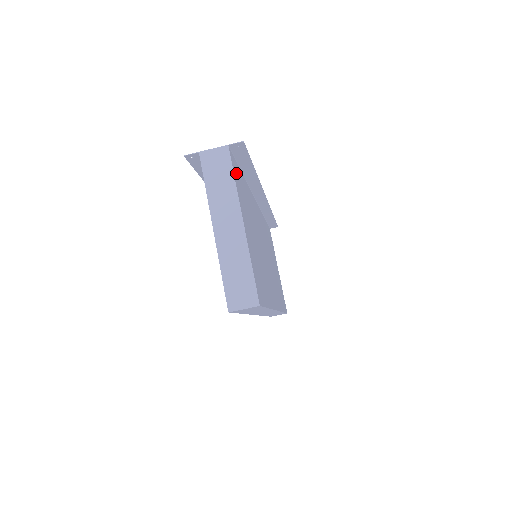
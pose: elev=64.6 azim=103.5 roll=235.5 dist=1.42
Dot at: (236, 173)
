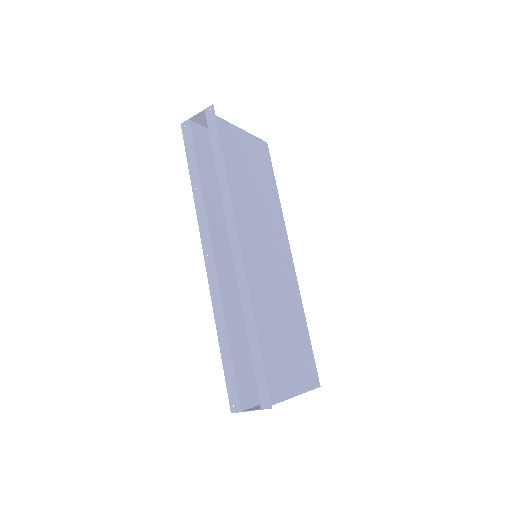
Dot at: occluded
